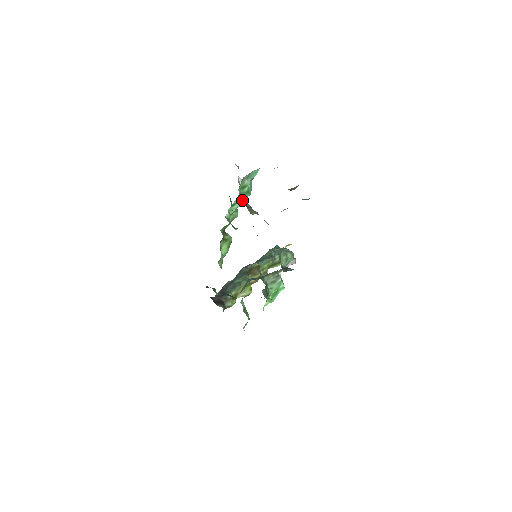
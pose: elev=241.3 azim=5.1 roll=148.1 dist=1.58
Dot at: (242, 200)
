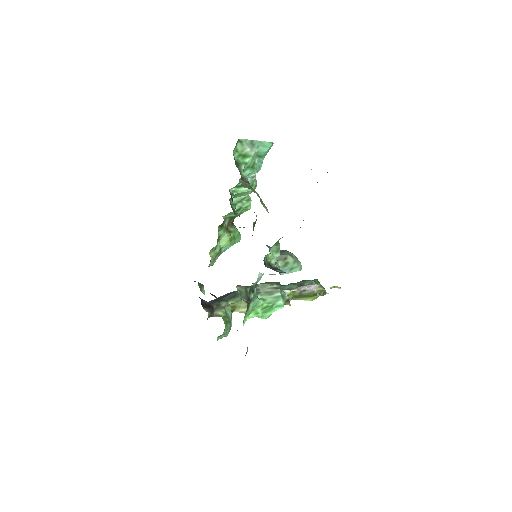
Dot at: (255, 187)
